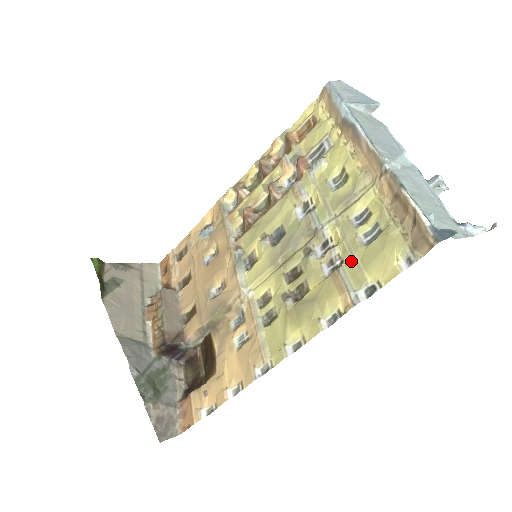
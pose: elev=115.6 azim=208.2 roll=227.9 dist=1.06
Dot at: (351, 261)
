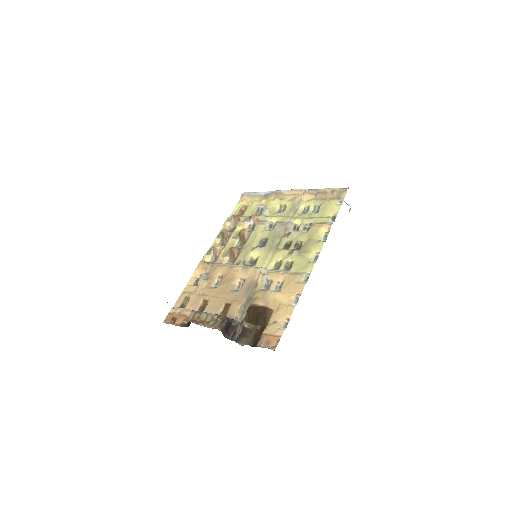
Dot at: (315, 219)
